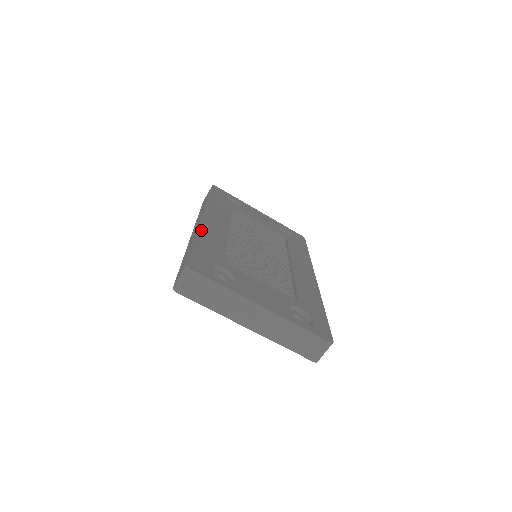
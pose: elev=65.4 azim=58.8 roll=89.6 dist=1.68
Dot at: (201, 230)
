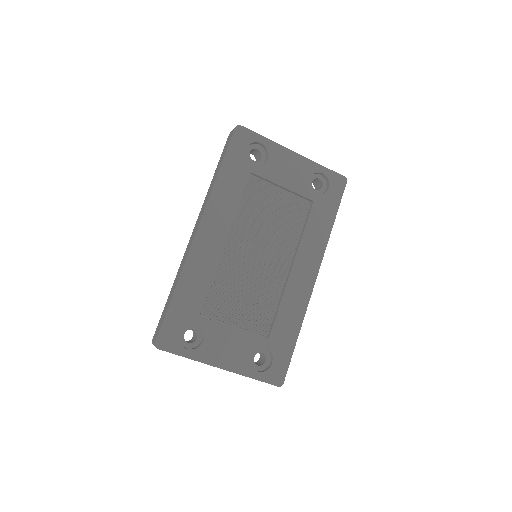
Dot at: (186, 267)
